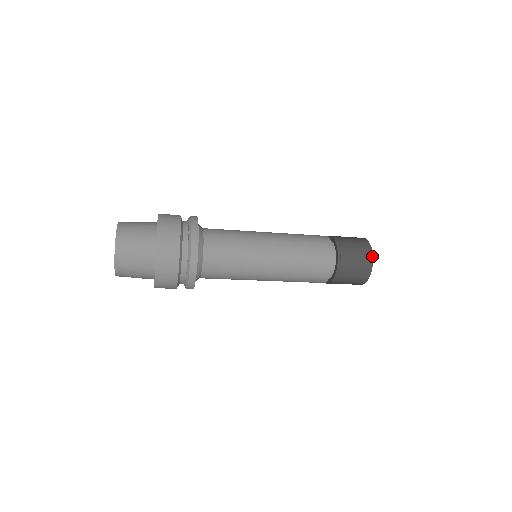
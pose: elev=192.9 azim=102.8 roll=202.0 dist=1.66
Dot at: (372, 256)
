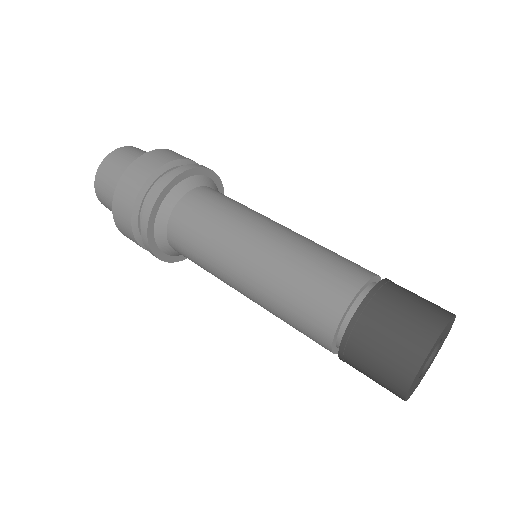
Dot at: (420, 364)
